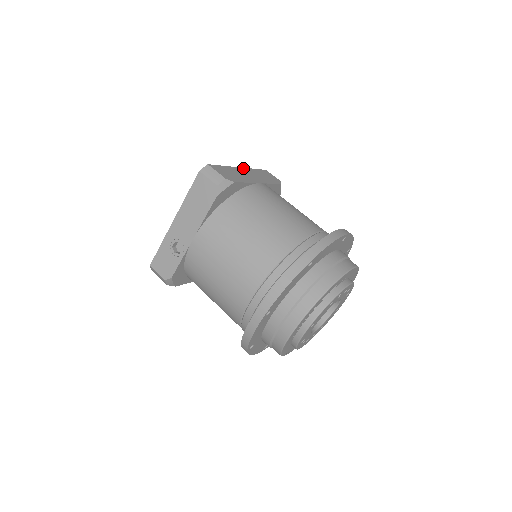
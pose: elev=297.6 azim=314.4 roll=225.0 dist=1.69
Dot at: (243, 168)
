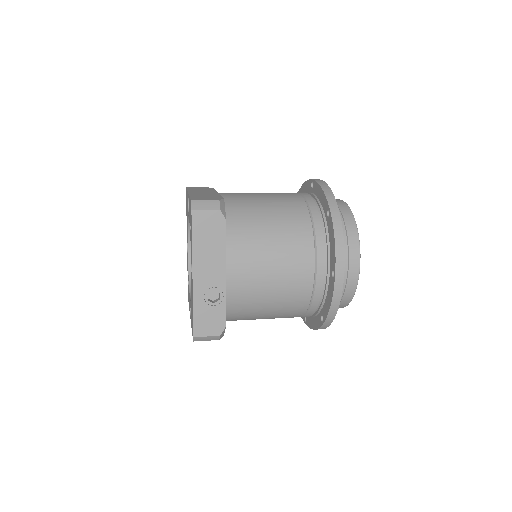
Dot at: (189, 192)
